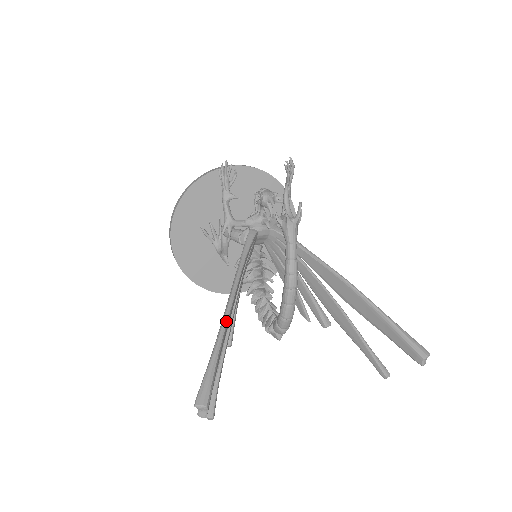
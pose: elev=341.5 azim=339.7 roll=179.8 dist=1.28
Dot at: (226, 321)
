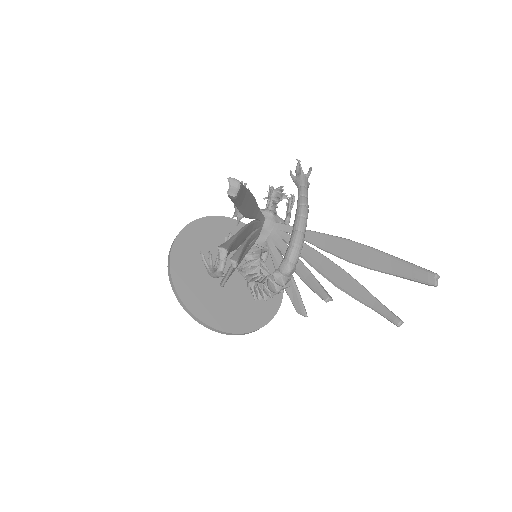
Dot at: occluded
